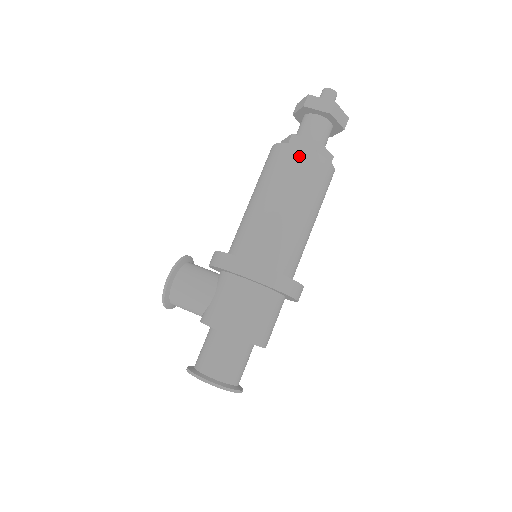
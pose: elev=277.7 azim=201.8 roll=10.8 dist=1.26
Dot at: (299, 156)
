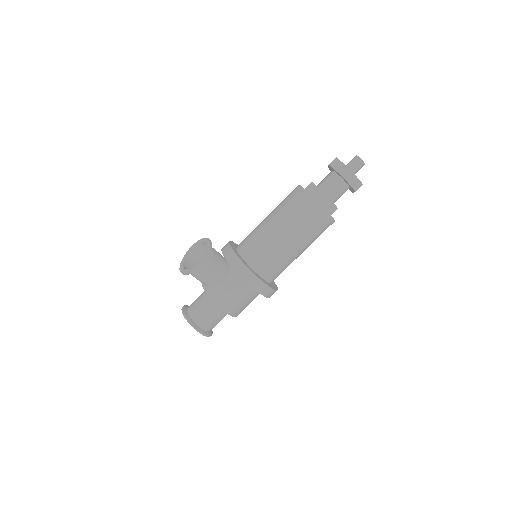
Dot at: (323, 219)
